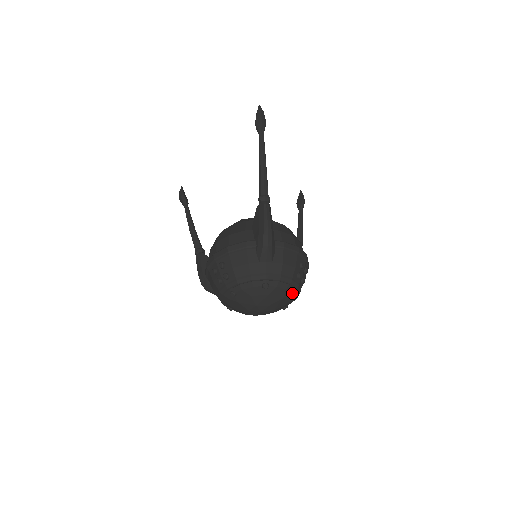
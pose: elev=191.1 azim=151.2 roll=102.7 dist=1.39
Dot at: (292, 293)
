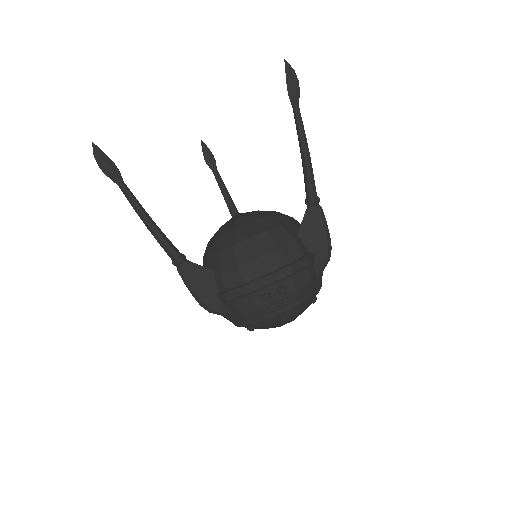
Dot at: occluded
